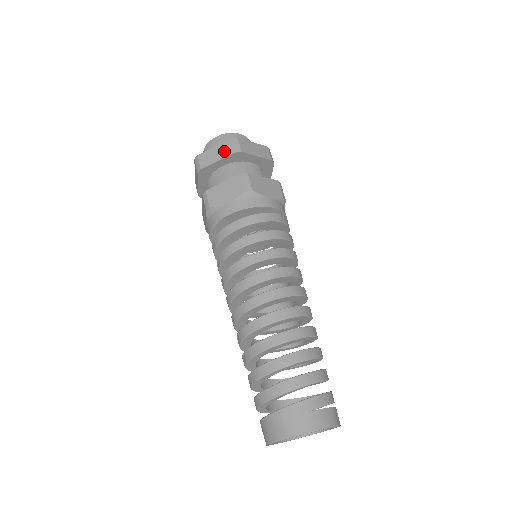
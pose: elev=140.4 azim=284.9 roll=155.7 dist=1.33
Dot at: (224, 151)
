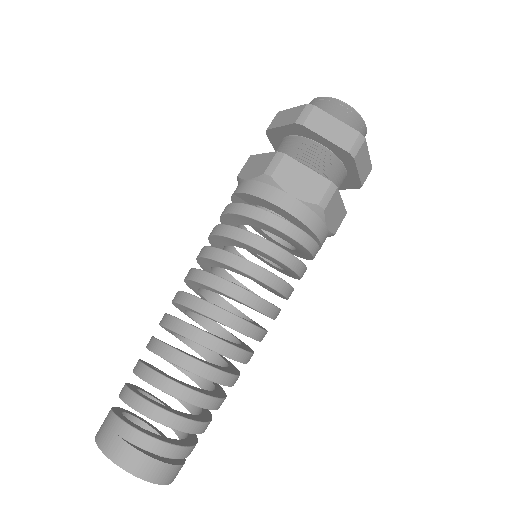
Dot at: (291, 117)
